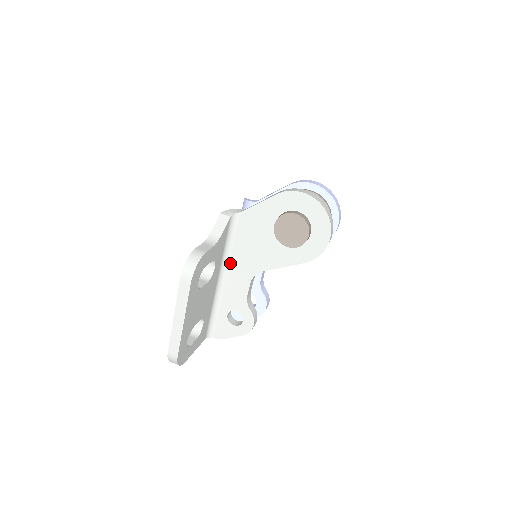
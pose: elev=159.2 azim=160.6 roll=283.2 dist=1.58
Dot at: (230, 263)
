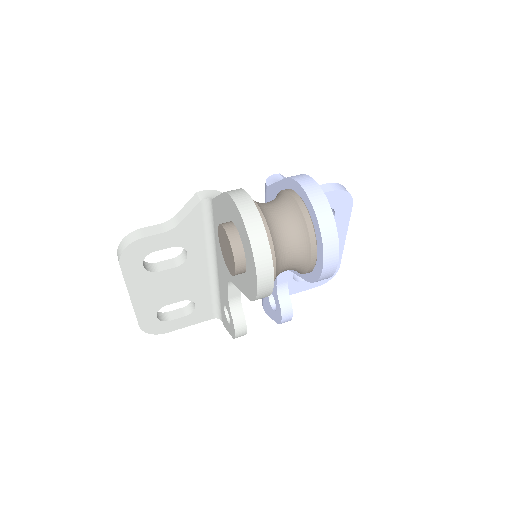
Dot at: (217, 253)
